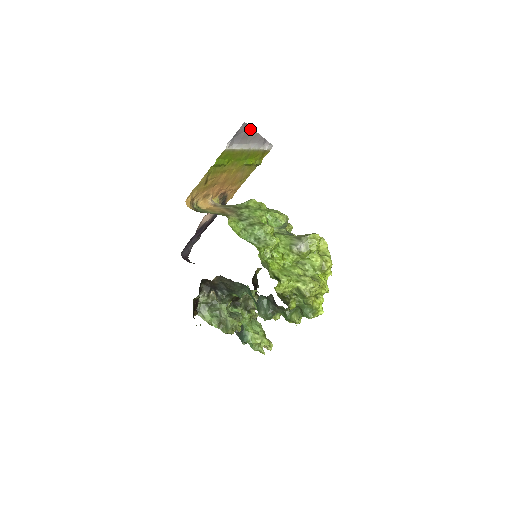
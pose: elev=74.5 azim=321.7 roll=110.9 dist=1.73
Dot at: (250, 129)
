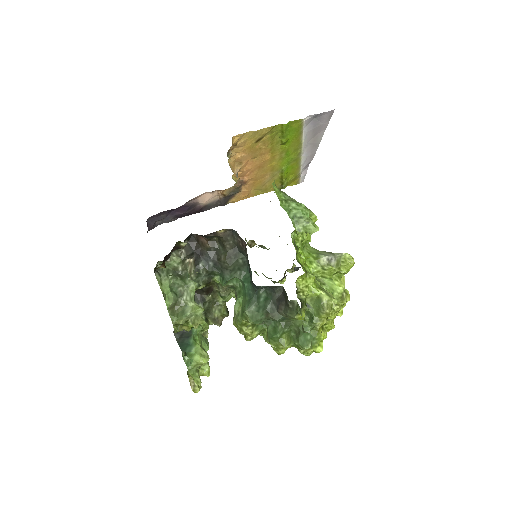
Dot at: (324, 128)
